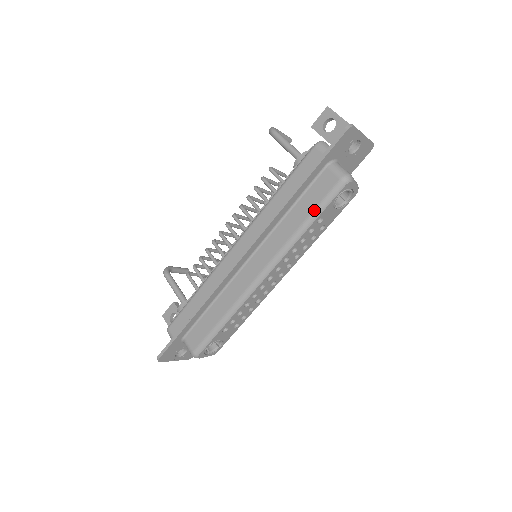
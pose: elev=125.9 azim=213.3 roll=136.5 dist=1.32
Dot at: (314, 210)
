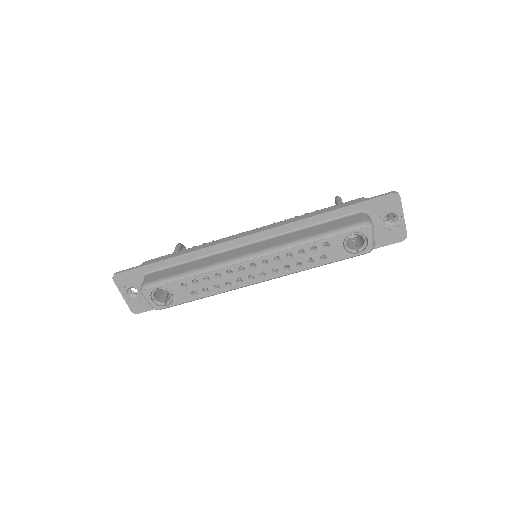
Dot at: (328, 231)
